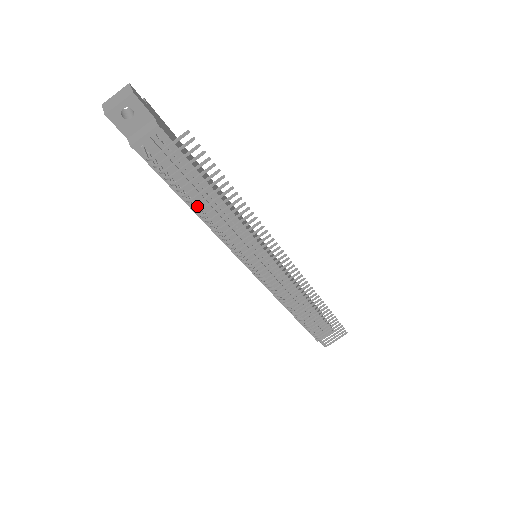
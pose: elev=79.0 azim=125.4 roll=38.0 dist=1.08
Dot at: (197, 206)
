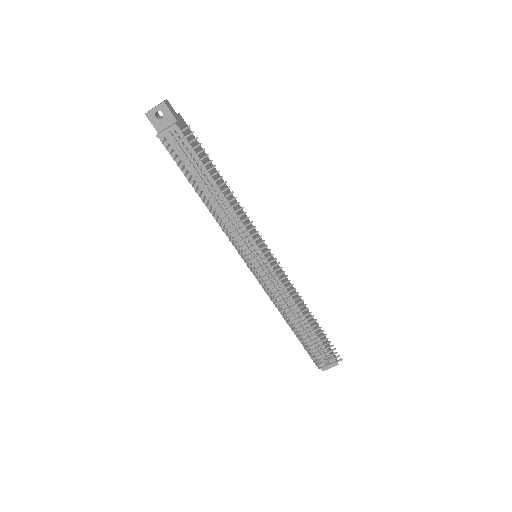
Dot at: (201, 192)
